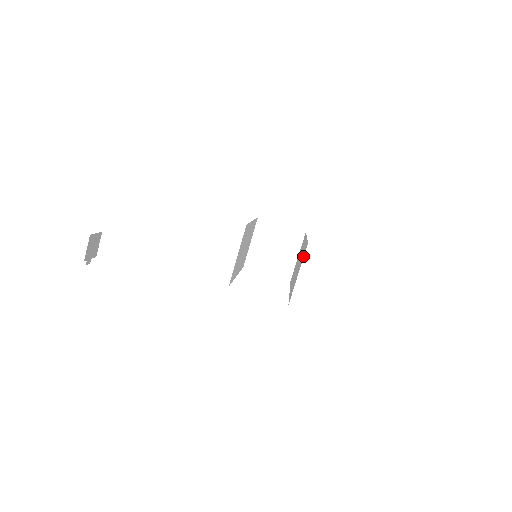
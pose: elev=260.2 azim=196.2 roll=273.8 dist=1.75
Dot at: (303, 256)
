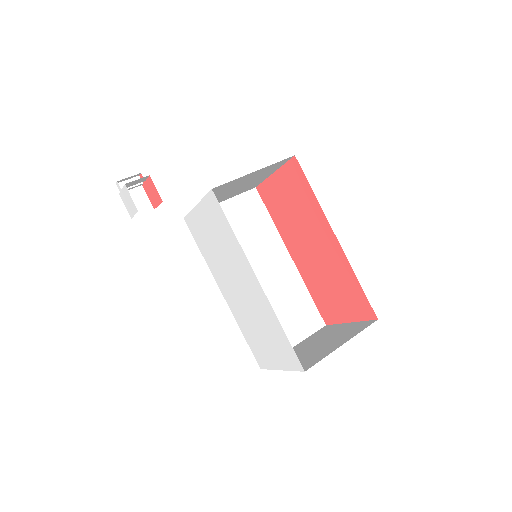
Dot at: occluded
